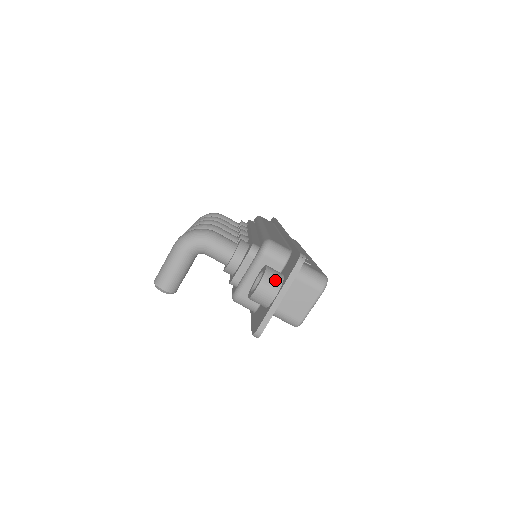
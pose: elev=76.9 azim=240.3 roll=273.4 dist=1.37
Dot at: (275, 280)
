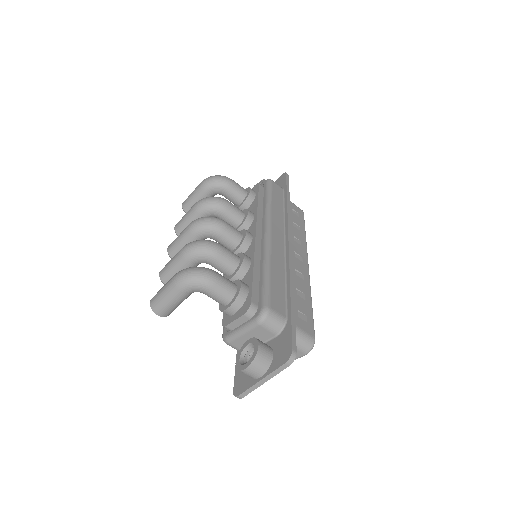
Dot at: (263, 364)
